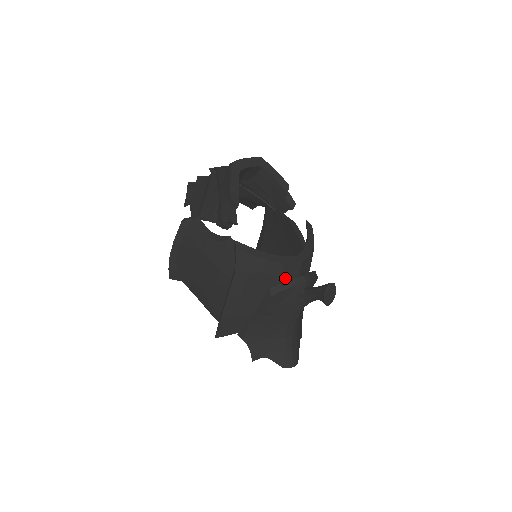
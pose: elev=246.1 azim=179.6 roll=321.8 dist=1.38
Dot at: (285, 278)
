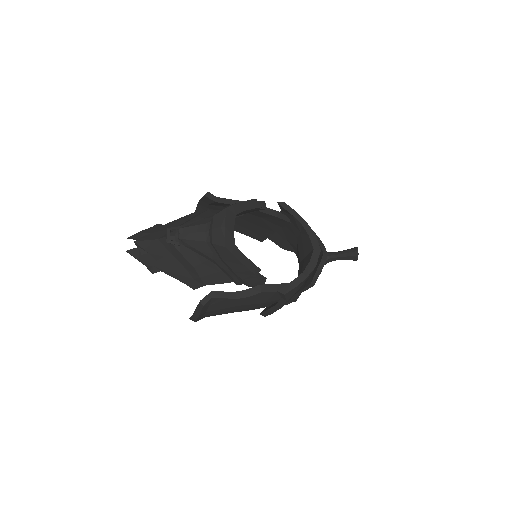
Dot at: occluded
